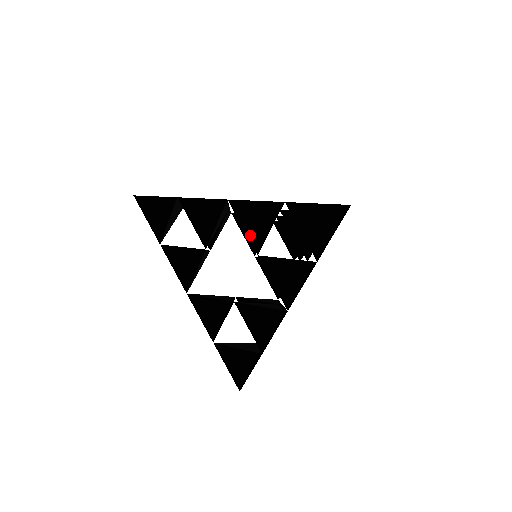
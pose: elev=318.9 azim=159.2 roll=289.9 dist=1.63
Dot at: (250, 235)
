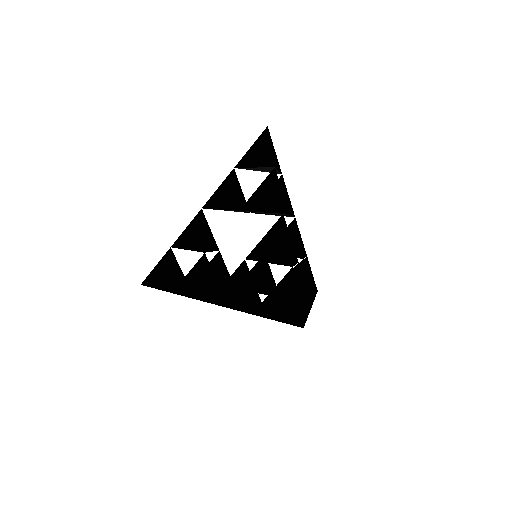
Dot at: occluded
